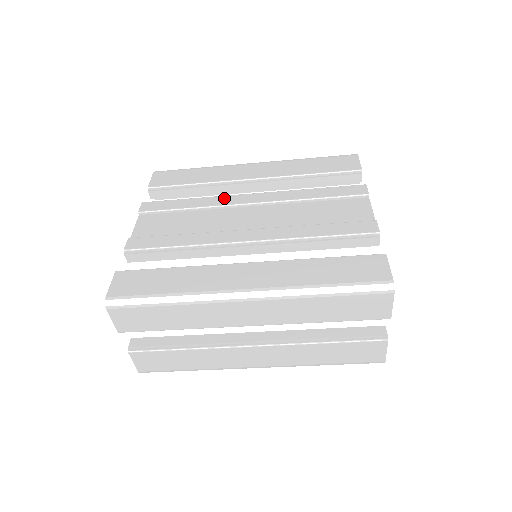
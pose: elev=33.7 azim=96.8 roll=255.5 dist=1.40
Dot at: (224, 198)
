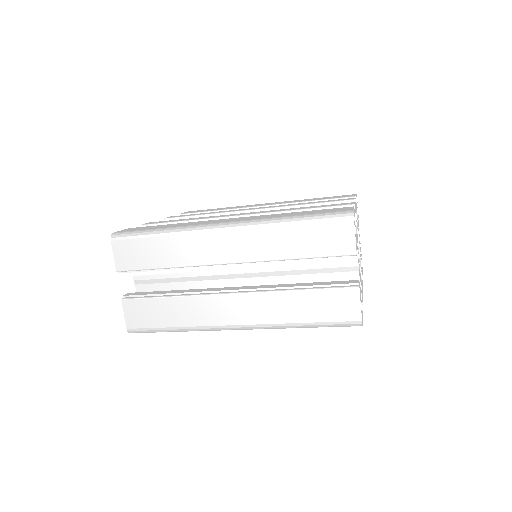
Dot at: (235, 210)
